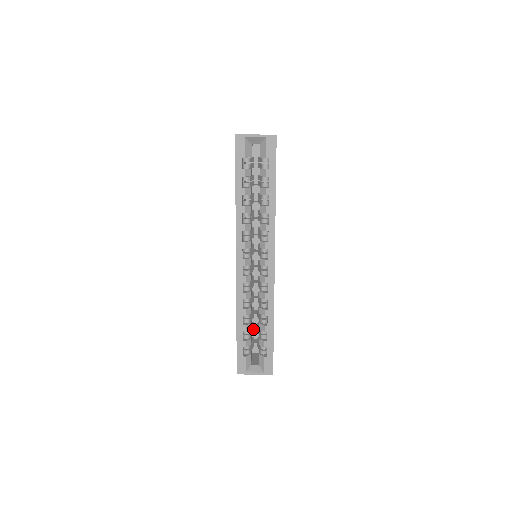
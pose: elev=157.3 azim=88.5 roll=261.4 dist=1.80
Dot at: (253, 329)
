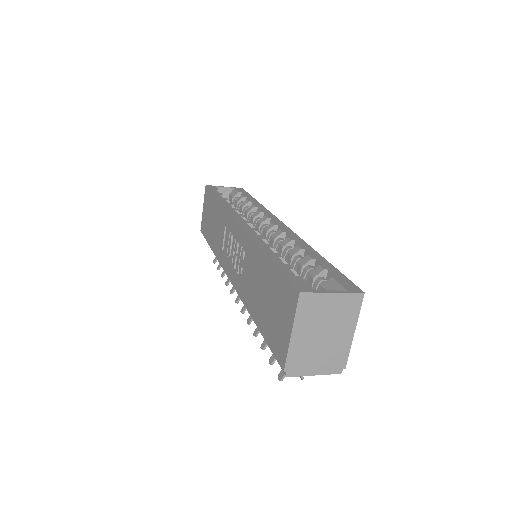
Dot at: occluded
